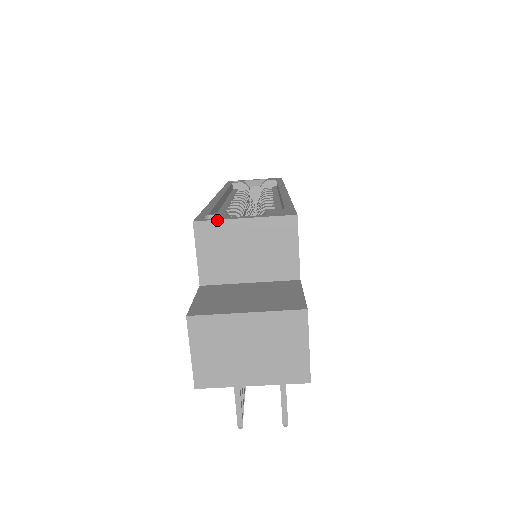
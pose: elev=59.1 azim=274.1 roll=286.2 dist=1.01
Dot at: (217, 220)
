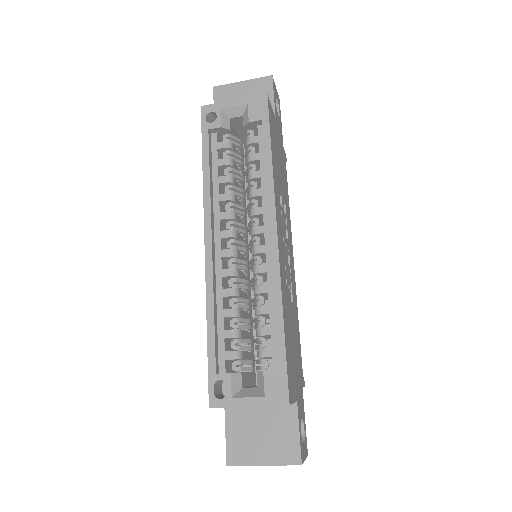
Dot at: occluded
